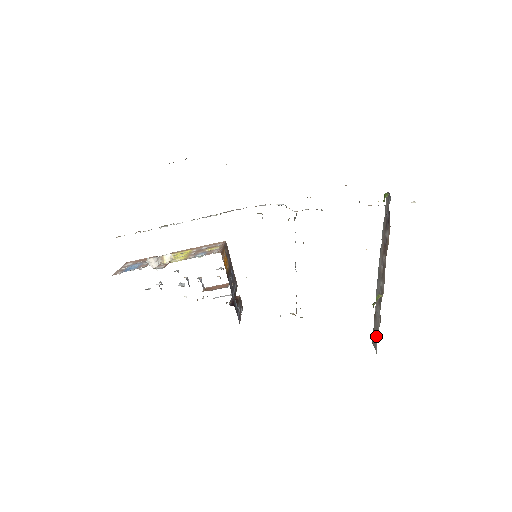
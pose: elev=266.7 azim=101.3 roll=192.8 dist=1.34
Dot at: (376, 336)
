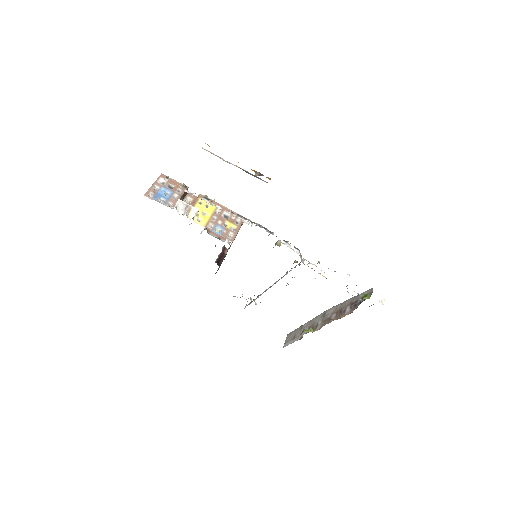
Dot at: (291, 339)
